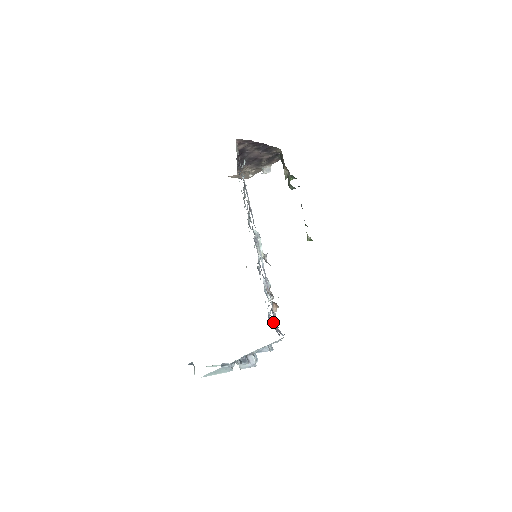
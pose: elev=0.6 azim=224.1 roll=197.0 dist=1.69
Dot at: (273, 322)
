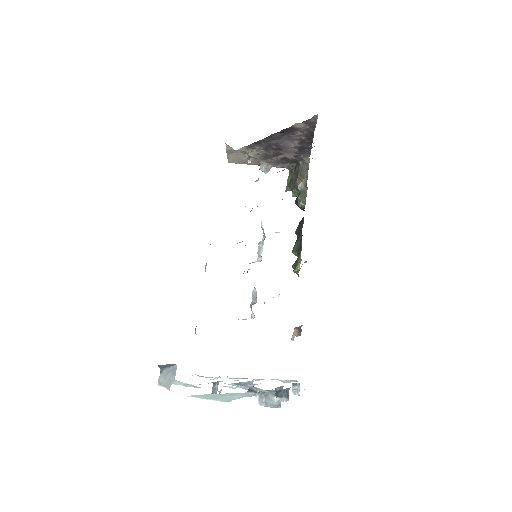
Dot at: occluded
